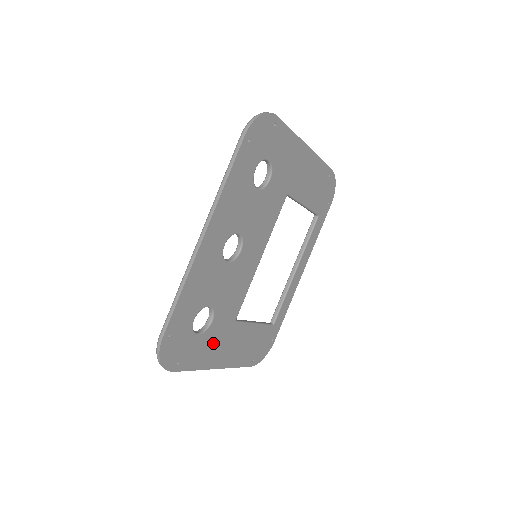
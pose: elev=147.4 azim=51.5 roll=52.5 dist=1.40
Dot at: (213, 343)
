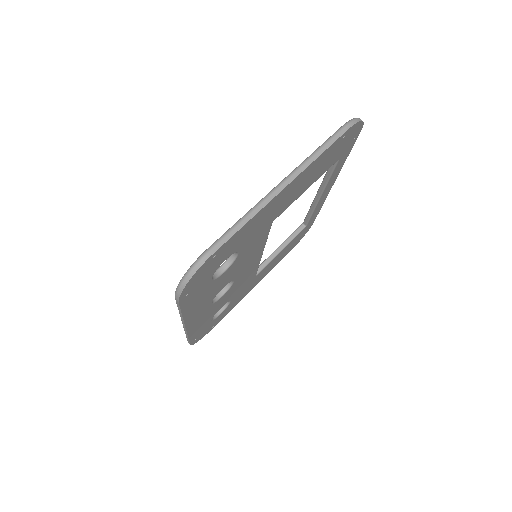
Dot at: (239, 296)
